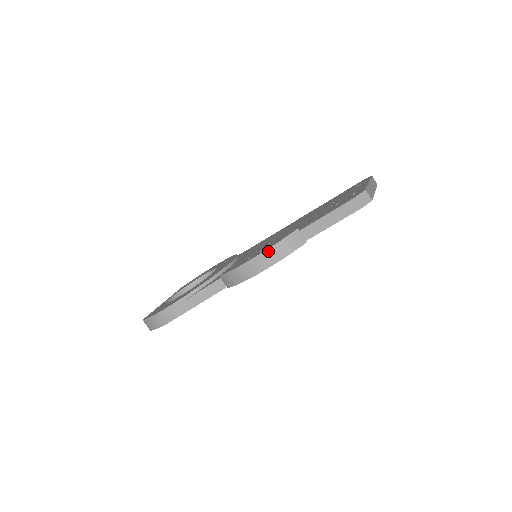
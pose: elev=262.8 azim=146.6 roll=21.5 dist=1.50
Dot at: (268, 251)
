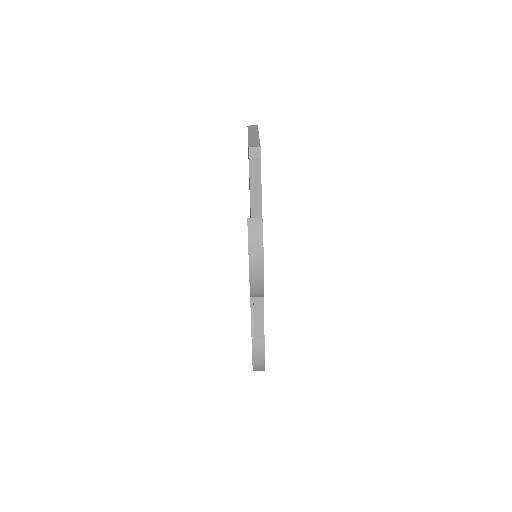
Dot at: (250, 252)
